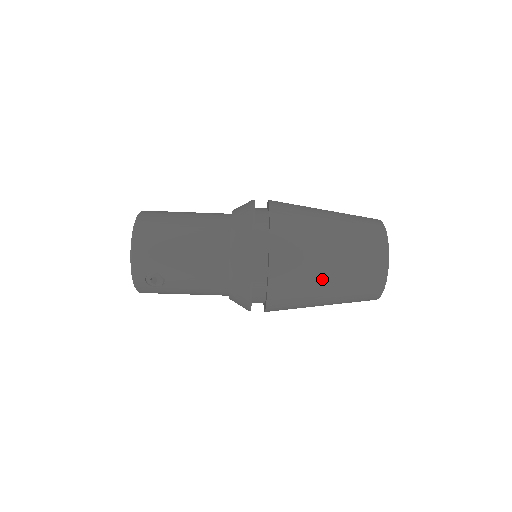
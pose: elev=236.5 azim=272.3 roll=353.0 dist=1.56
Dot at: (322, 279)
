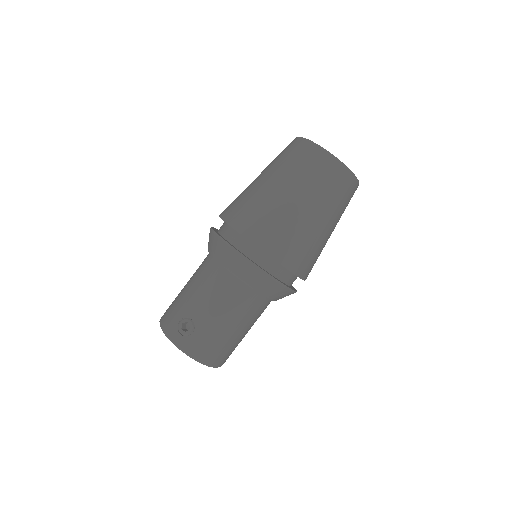
Dot at: (268, 189)
